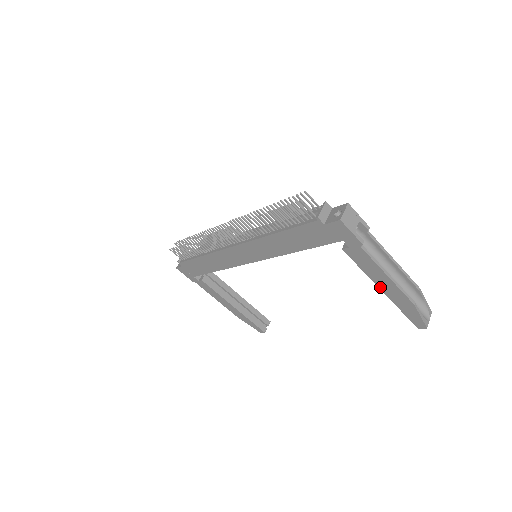
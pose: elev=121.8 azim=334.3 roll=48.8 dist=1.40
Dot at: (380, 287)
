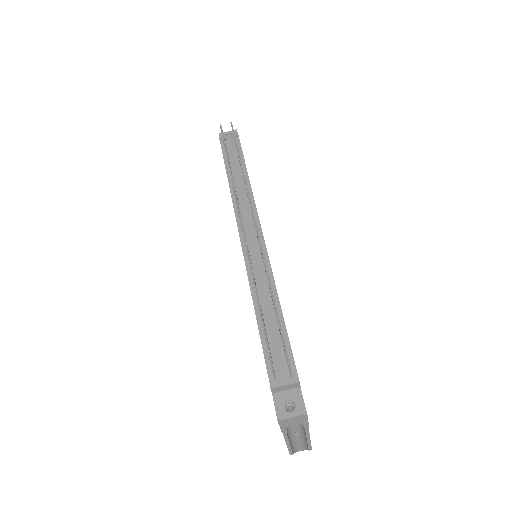
Dot at: occluded
